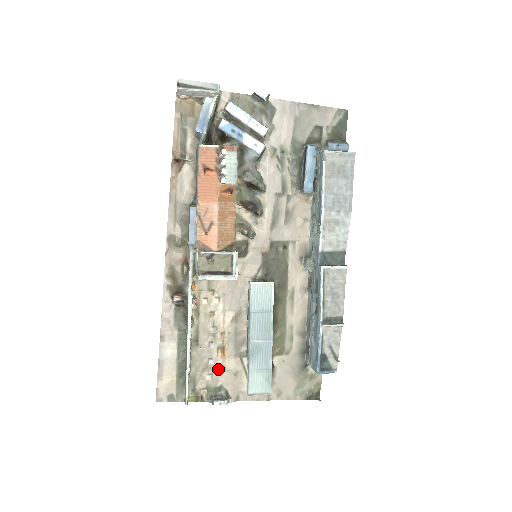
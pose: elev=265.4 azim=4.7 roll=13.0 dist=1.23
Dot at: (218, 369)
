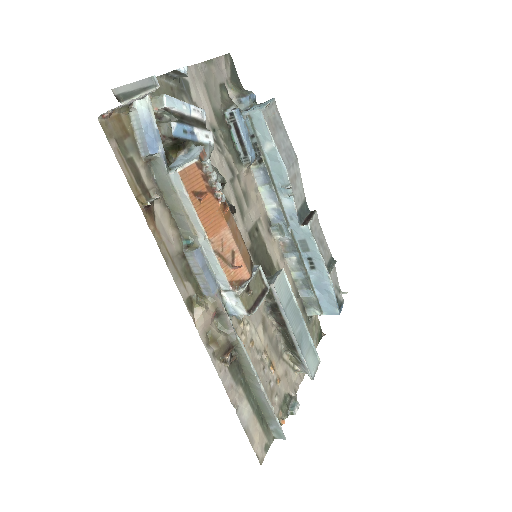
Dot at: (277, 384)
